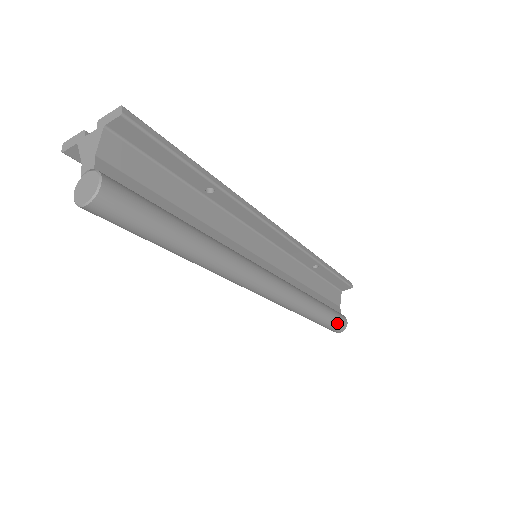
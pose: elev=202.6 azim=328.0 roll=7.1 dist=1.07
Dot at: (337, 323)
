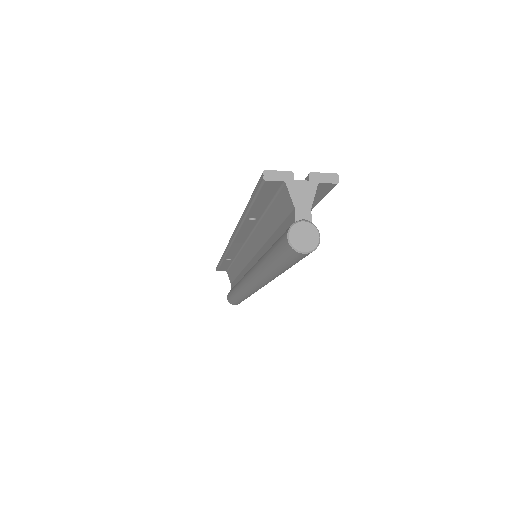
Dot at: occluded
